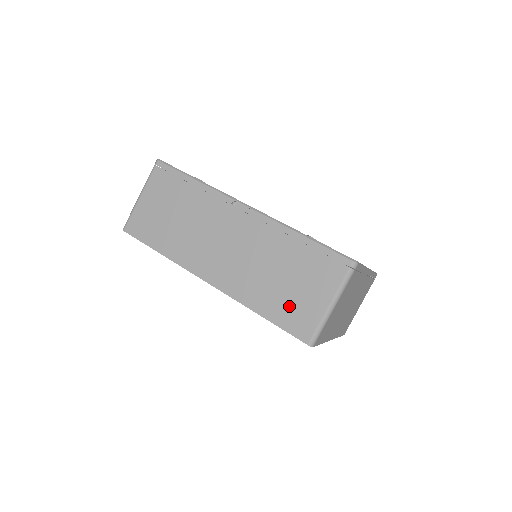
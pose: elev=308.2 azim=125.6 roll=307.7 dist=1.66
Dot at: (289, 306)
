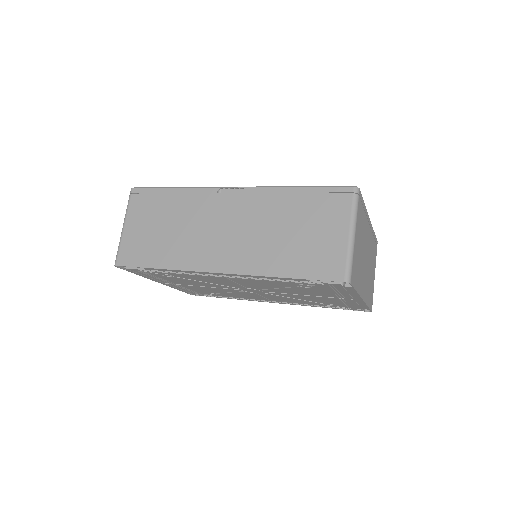
Dot at: (310, 255)
